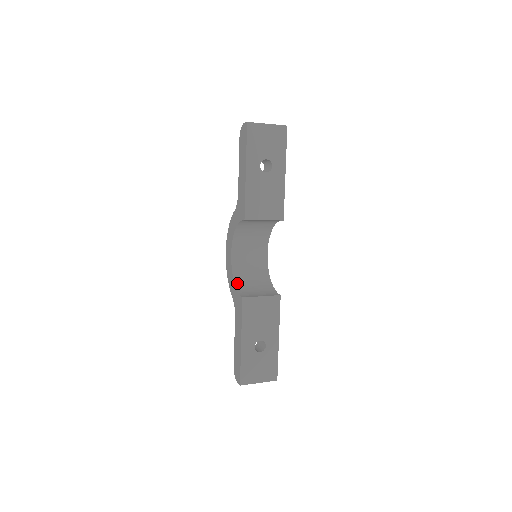
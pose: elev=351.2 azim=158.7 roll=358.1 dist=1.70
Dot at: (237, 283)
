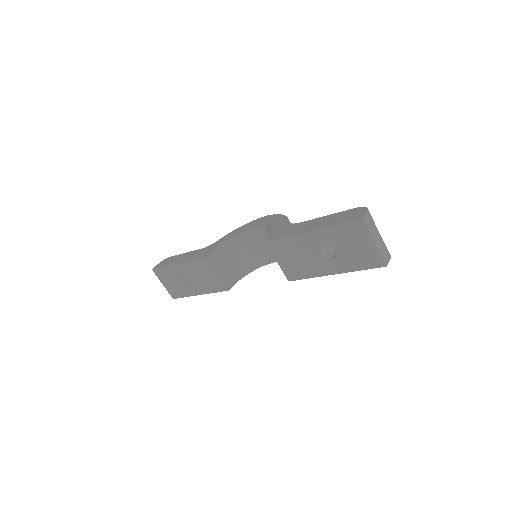
Dot at: (228, 242)
